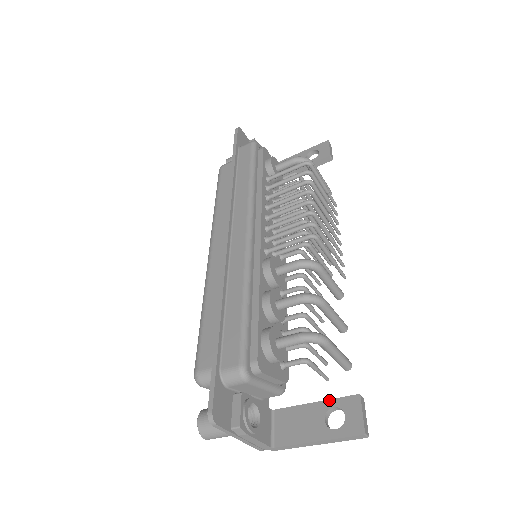
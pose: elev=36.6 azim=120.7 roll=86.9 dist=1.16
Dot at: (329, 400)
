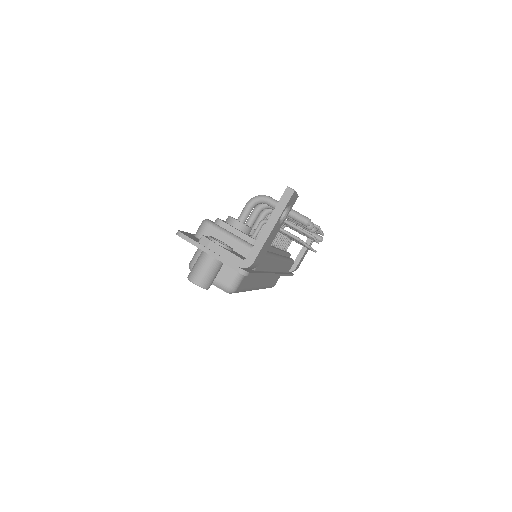
Dot at: occluded
